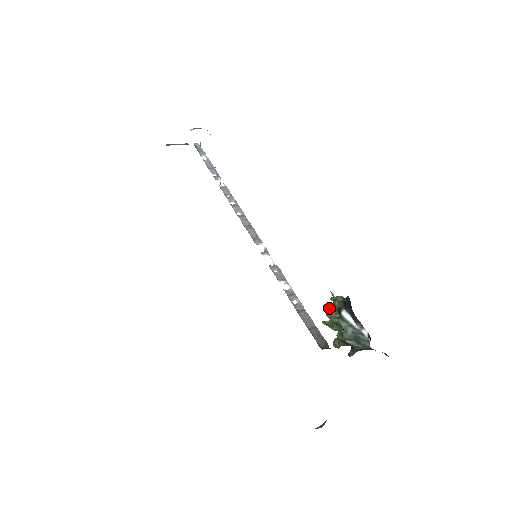
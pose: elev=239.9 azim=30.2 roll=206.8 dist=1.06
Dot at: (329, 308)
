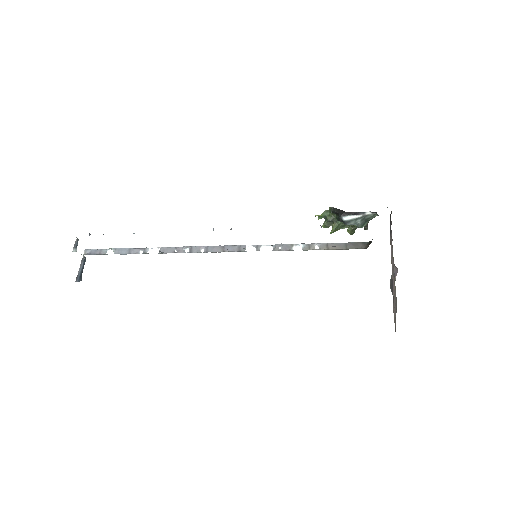
Dot at: (328, 224)
